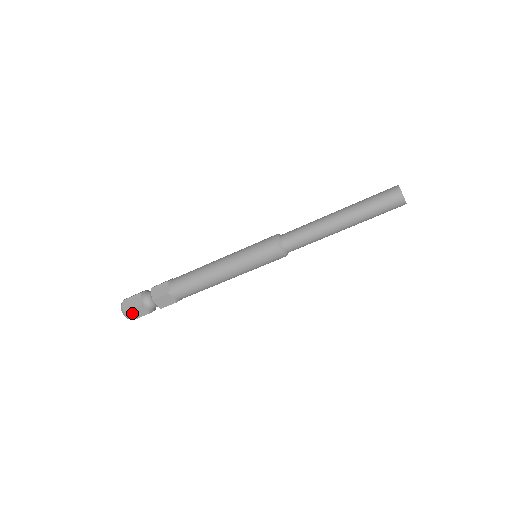
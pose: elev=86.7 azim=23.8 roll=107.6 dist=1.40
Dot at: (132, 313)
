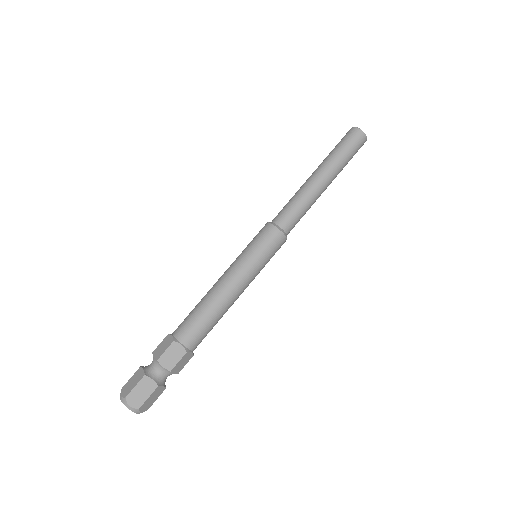
Dot at: (135, 396)
